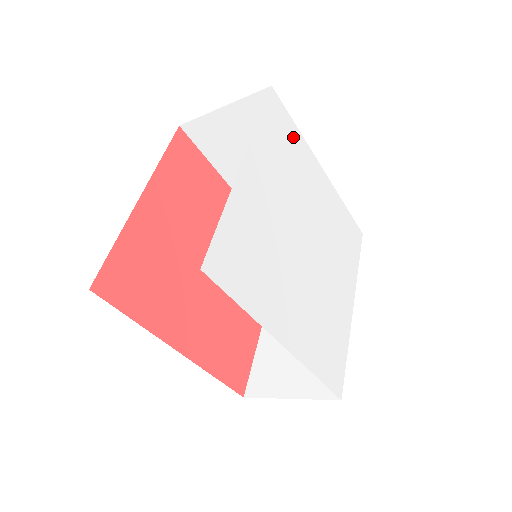
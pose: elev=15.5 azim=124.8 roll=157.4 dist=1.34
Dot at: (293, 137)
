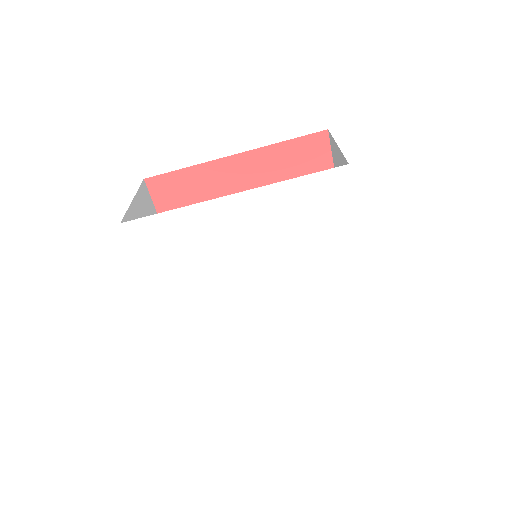
Dot at: (174, 226)
